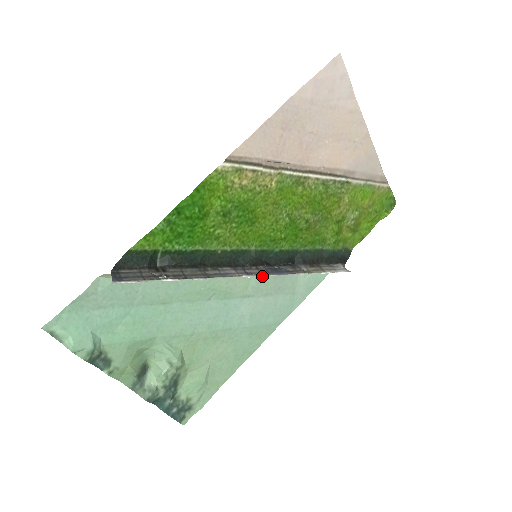
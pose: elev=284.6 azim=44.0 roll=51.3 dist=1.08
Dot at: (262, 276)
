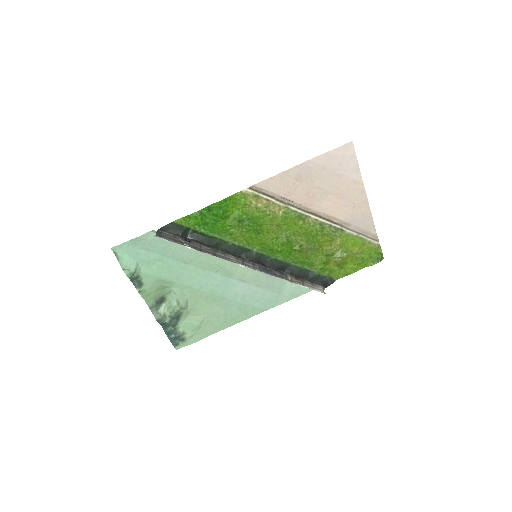
Dot at: occluded
